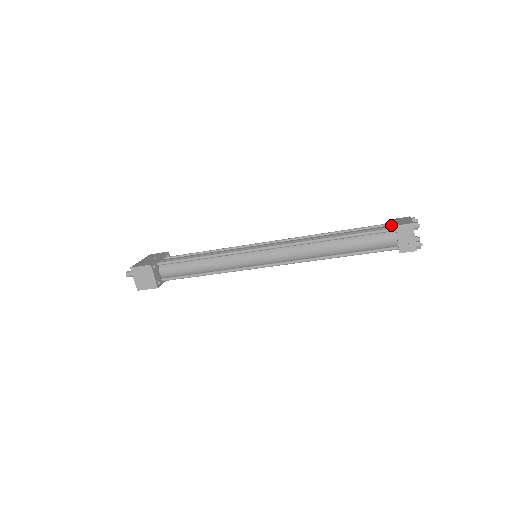
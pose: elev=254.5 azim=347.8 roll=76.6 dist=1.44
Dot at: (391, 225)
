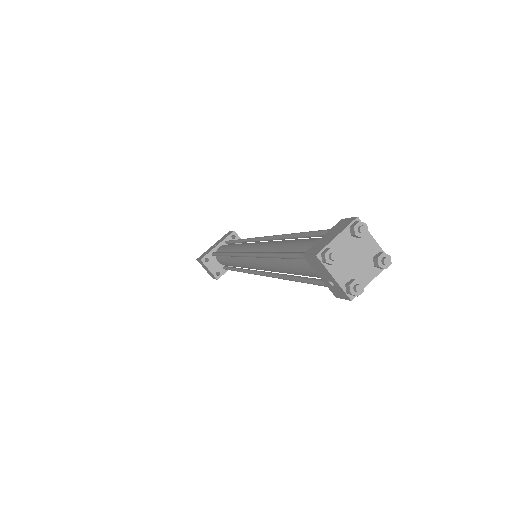
Dot at: occluded
